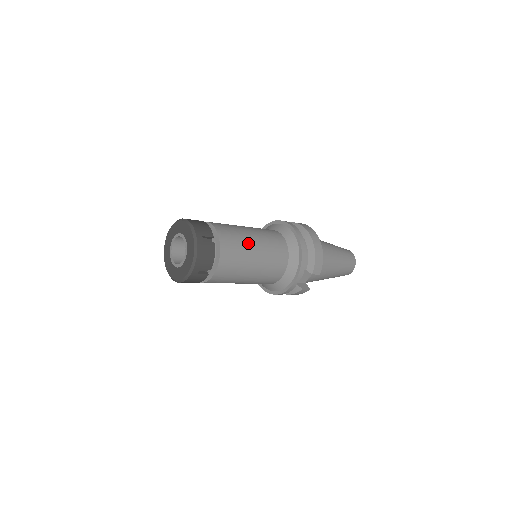
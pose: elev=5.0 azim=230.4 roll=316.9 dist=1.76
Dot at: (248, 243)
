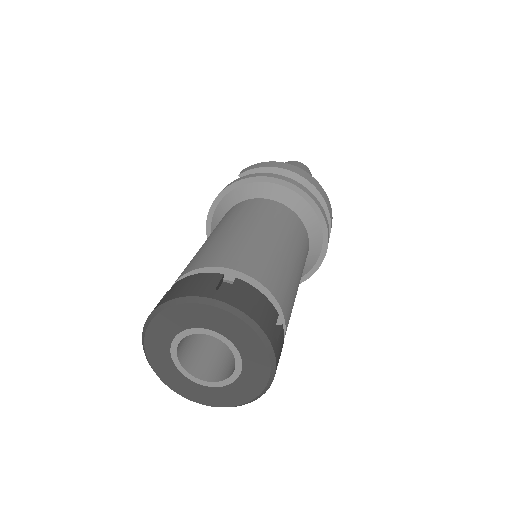
Dot at: (294, 274)
